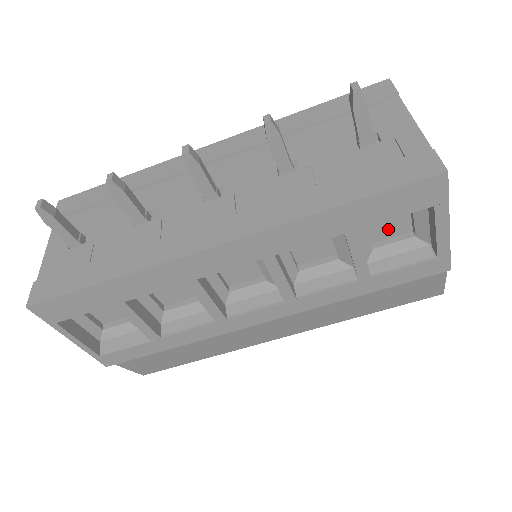
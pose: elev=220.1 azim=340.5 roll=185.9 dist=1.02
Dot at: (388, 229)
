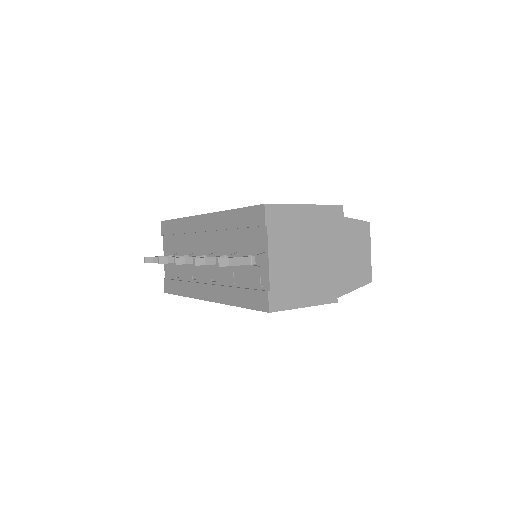
Dot at: occluded
